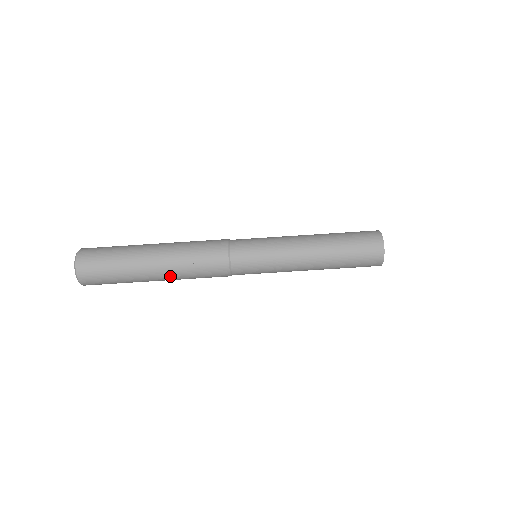
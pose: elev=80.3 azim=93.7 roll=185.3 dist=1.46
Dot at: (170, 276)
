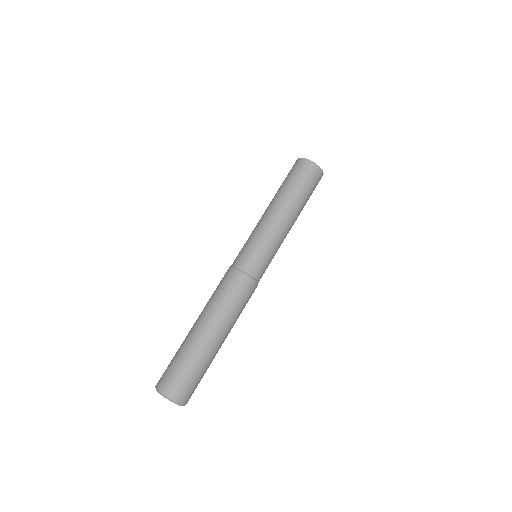
Dot at: (216, 322)
